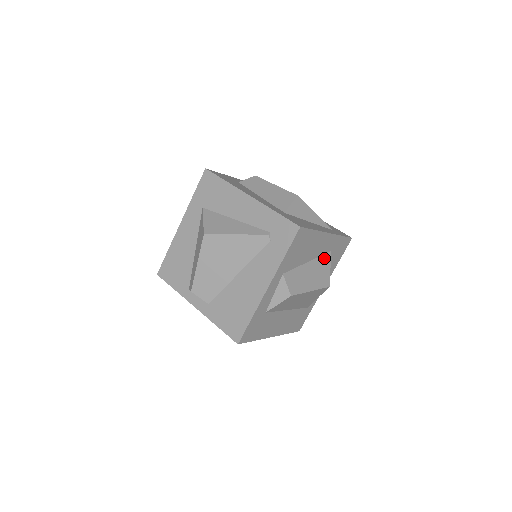
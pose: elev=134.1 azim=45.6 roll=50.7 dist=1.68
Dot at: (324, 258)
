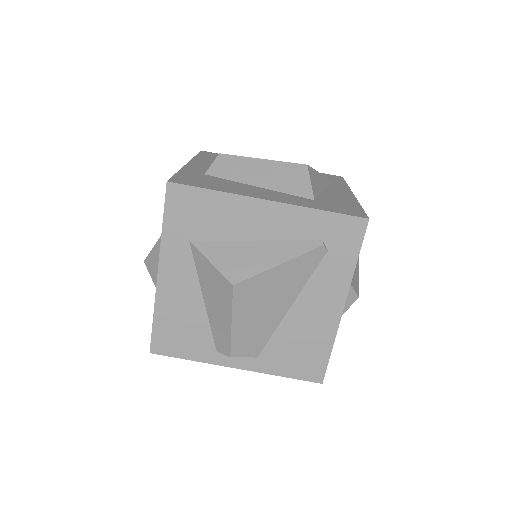
Dot at: occluded
